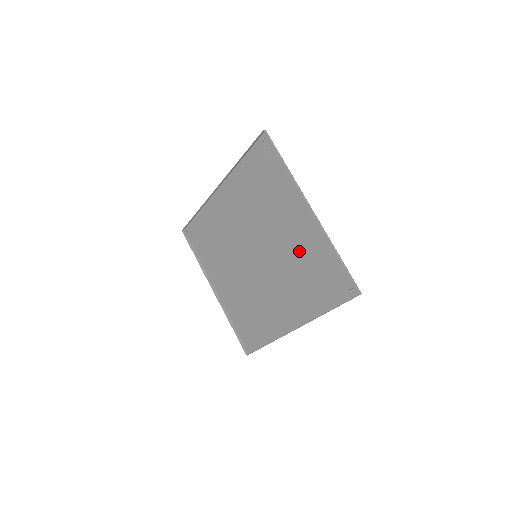
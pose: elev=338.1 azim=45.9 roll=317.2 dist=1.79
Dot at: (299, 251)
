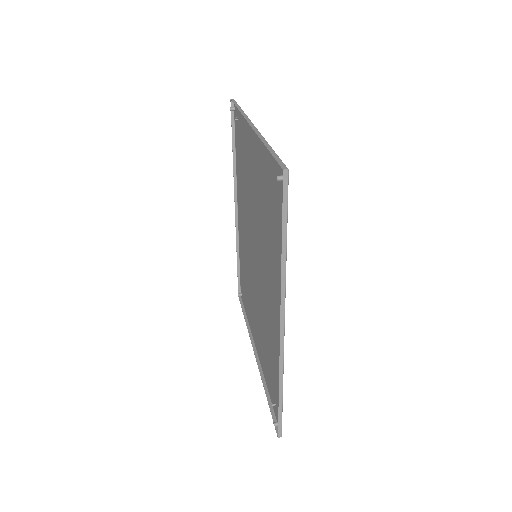
Dot at: (262, 196)
